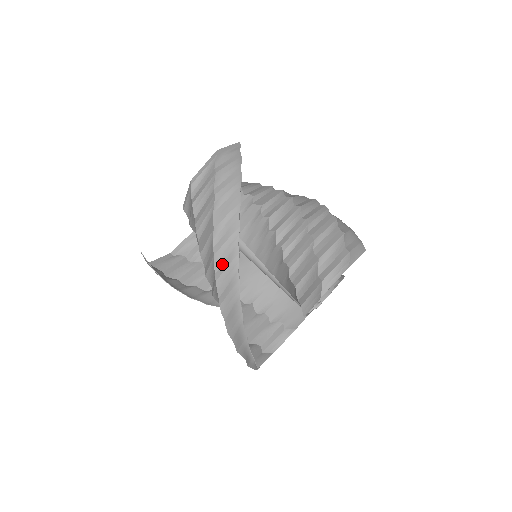
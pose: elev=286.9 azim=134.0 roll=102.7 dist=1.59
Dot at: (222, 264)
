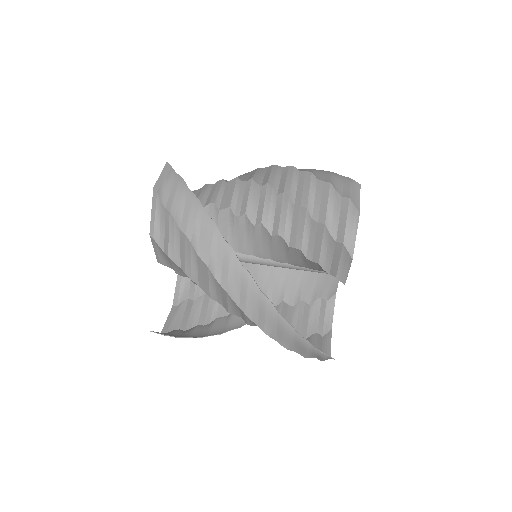
Dot at: (240, 294)
